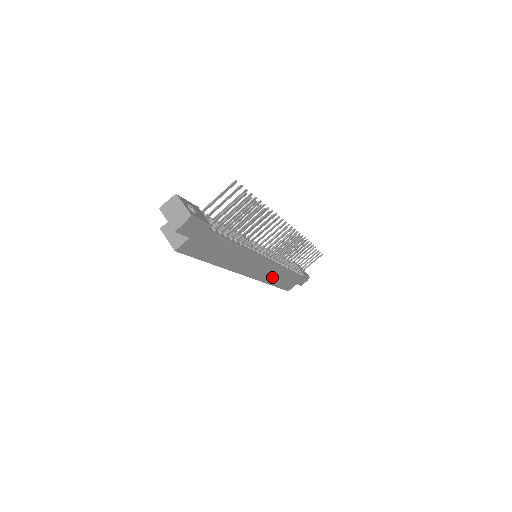
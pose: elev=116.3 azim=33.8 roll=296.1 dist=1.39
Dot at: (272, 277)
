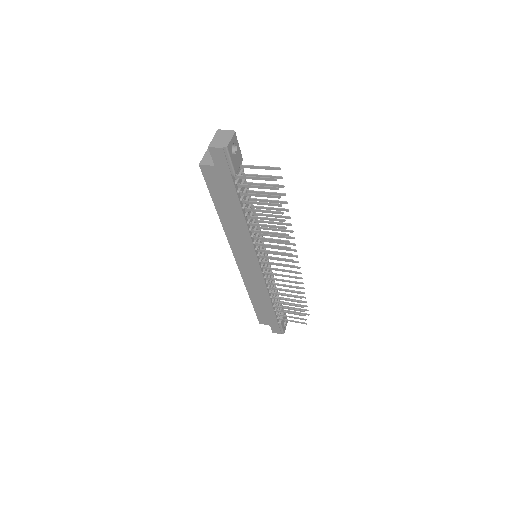
Dot at: (254, 289)
